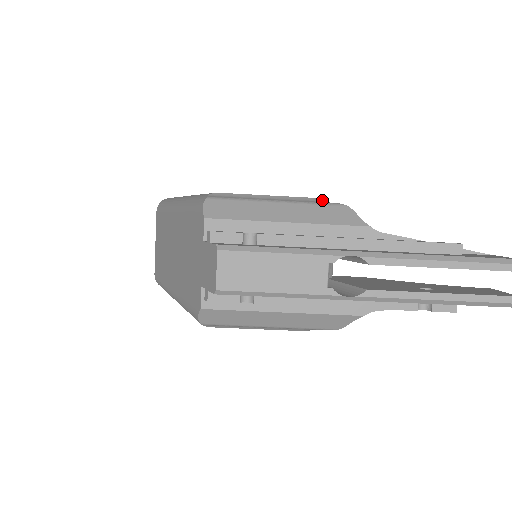
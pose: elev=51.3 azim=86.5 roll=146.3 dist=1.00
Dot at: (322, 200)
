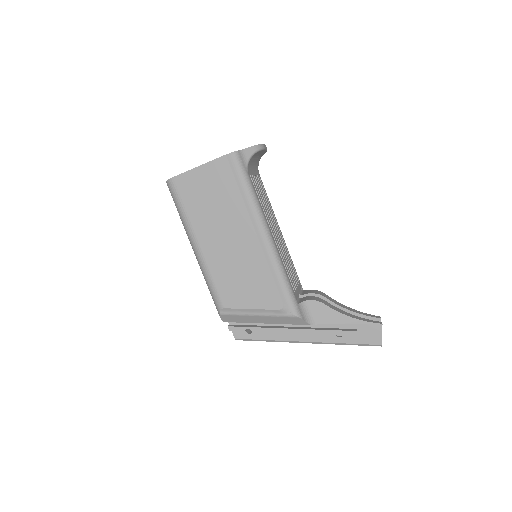
Dot at: (285, 311)
